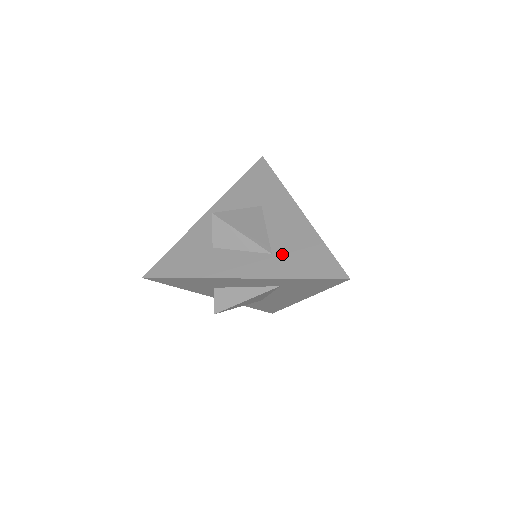
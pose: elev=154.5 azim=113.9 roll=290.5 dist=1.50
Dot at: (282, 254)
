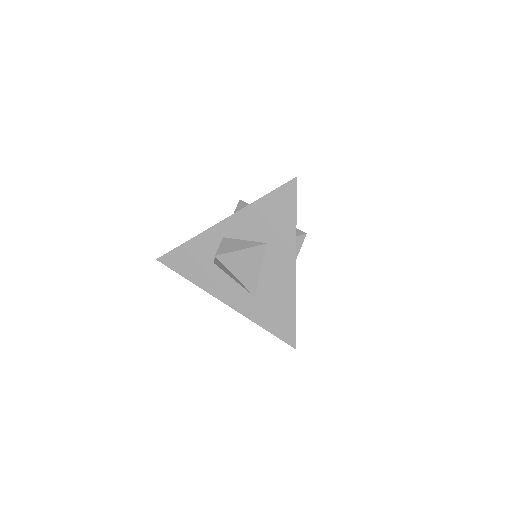
Dot at: (261, 301)
